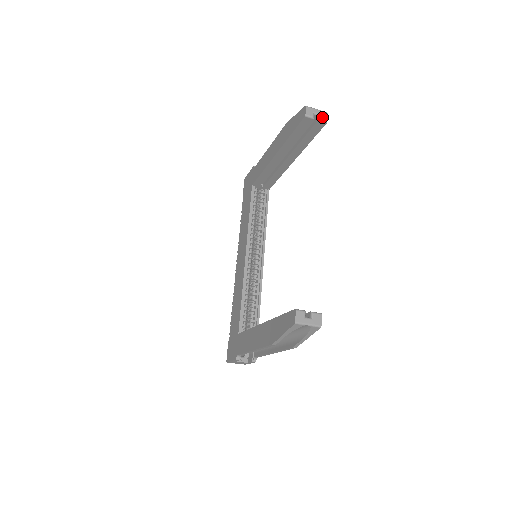
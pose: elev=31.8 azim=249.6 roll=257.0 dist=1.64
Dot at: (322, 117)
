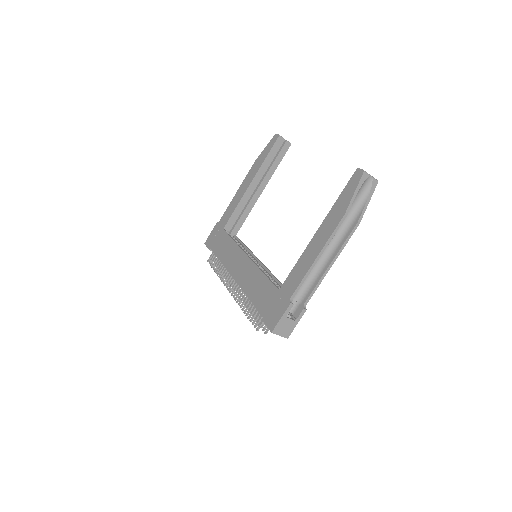
Dot at: (287, 141)
